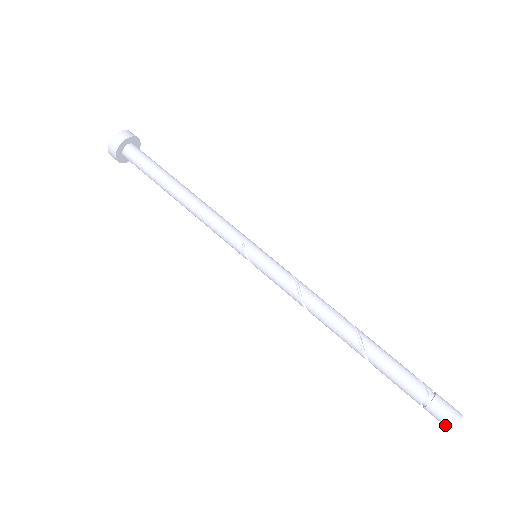
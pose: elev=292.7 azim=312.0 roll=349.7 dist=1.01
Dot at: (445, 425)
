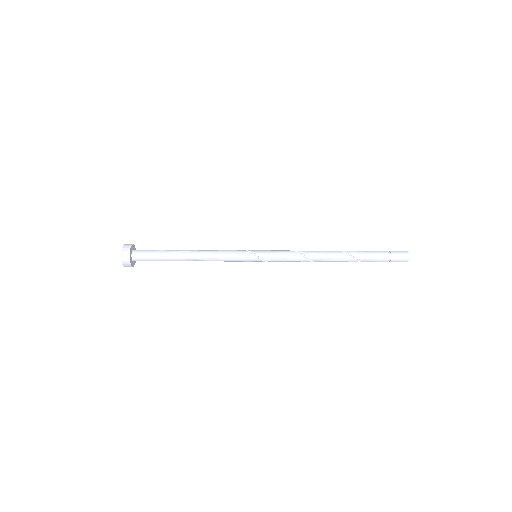
Dot at: (405, 255)
